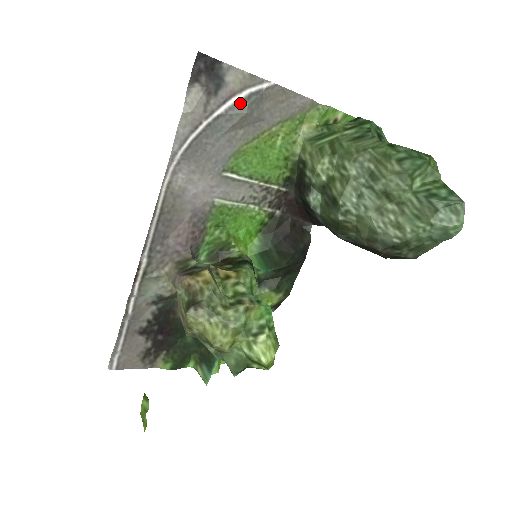
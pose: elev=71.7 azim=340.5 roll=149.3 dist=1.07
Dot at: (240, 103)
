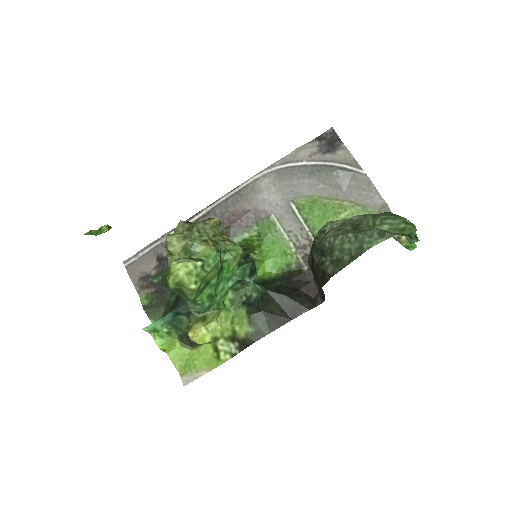
Dot at: (334, 167)
